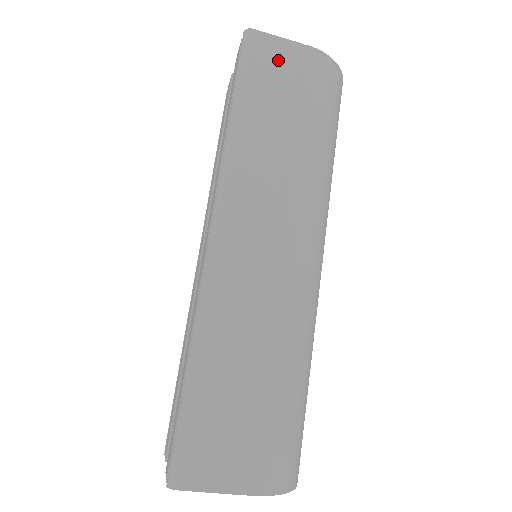
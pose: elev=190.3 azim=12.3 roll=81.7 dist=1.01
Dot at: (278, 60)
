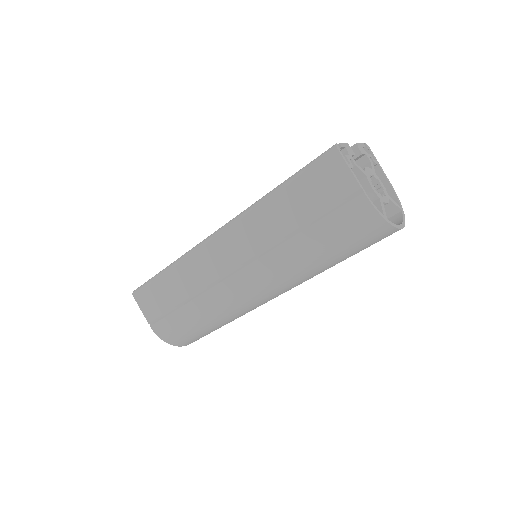
Dot at: (333, 183)
